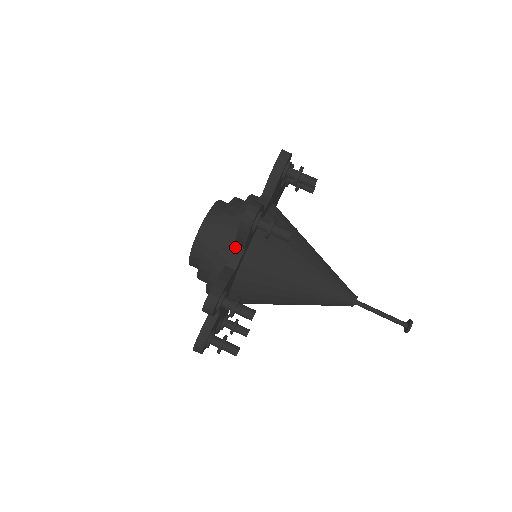
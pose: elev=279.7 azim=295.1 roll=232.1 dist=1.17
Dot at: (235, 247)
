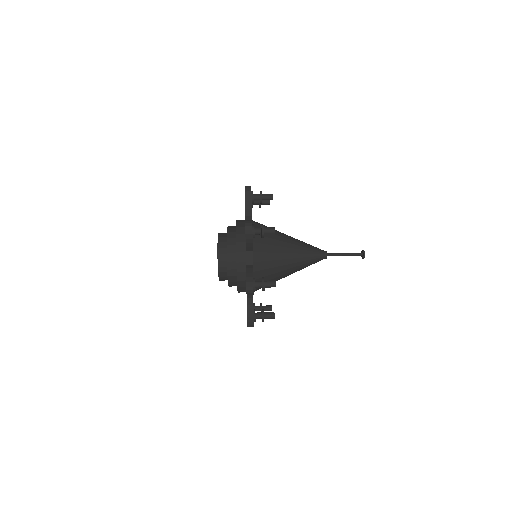
Dot at: (246, 217)
